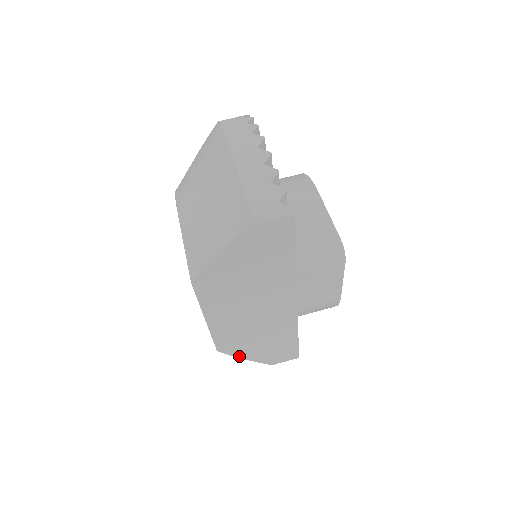
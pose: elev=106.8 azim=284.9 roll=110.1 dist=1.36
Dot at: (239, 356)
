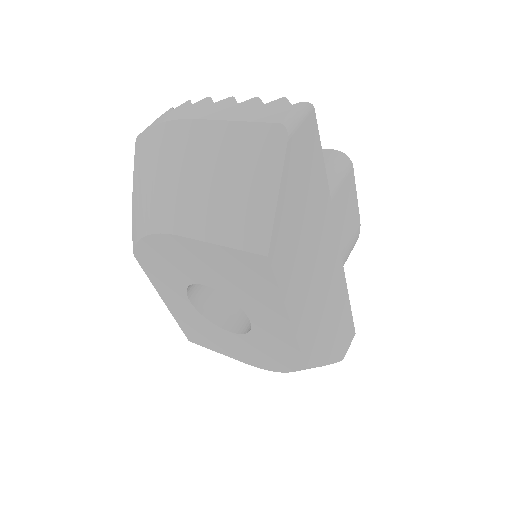
Dot at: (321, 363)
